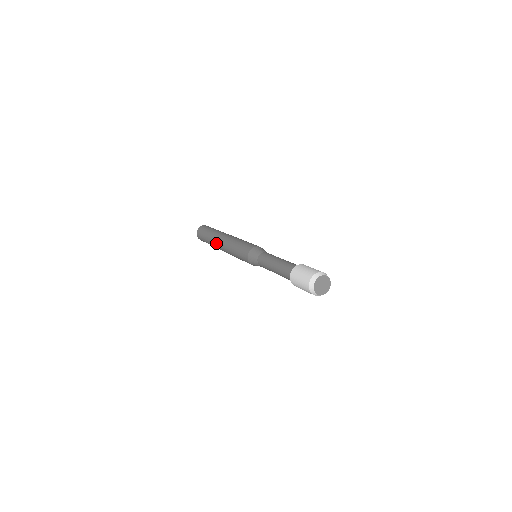
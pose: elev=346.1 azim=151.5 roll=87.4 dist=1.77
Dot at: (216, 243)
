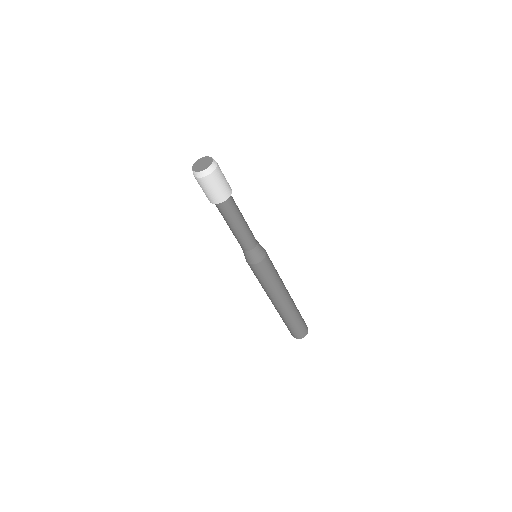
Dot at: occluded
